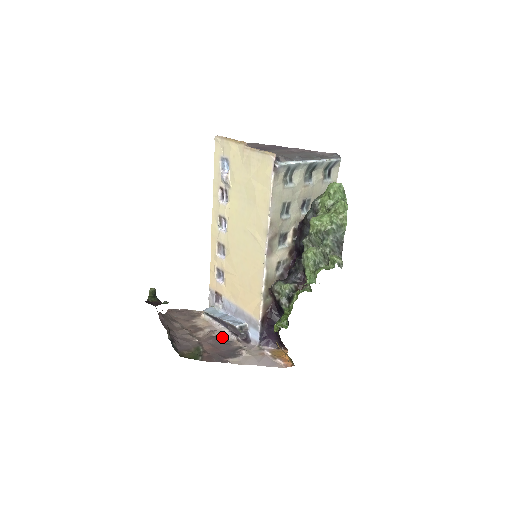
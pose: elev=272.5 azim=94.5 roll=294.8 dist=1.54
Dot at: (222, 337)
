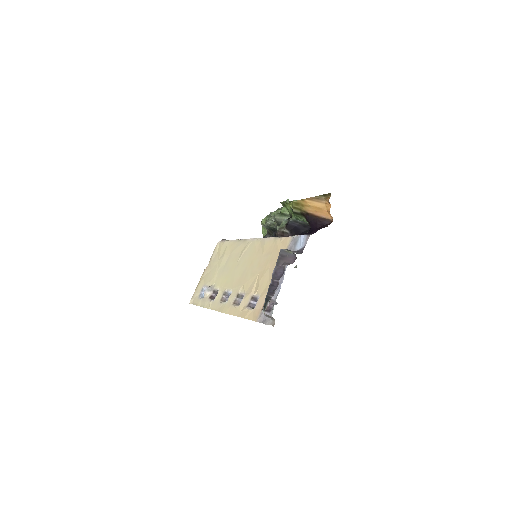
Dot at: occluded
